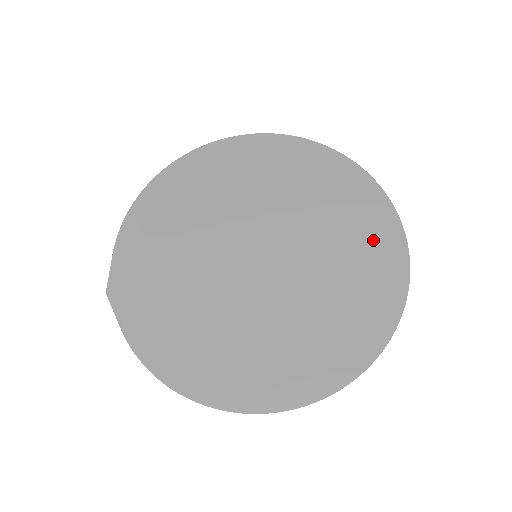
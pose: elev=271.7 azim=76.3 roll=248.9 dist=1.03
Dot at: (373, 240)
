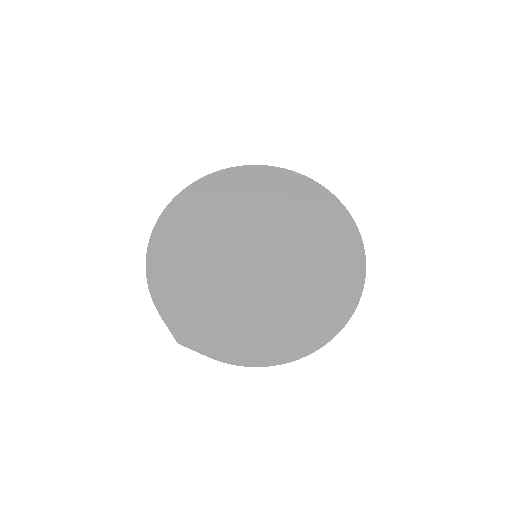
Dot at: (314, 204)
